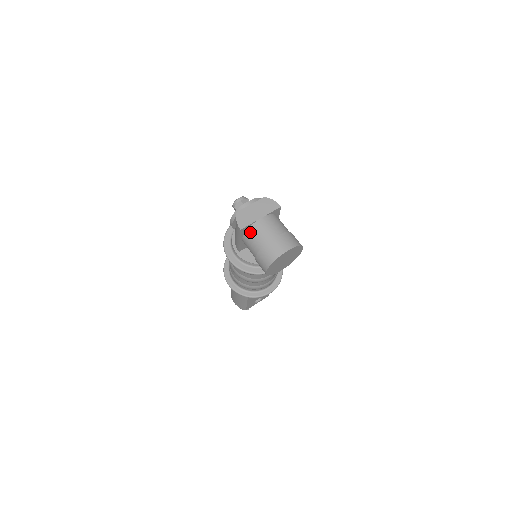
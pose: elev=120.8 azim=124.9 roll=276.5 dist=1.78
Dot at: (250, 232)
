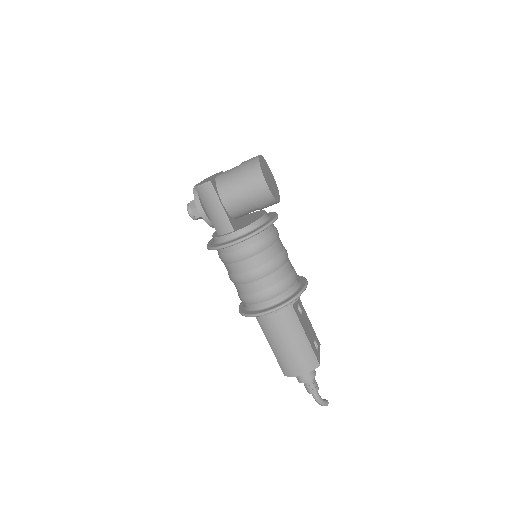
Dot at: (220, 183)
